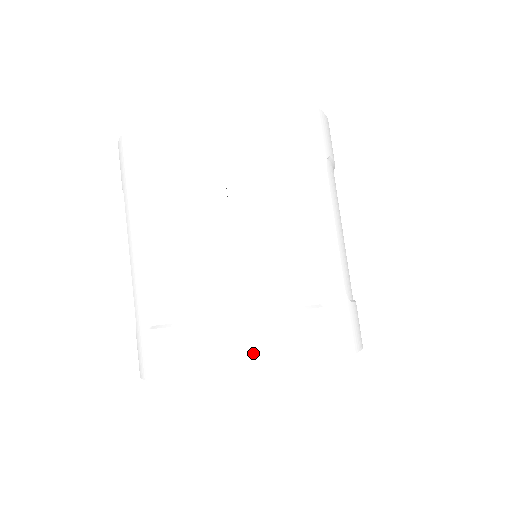
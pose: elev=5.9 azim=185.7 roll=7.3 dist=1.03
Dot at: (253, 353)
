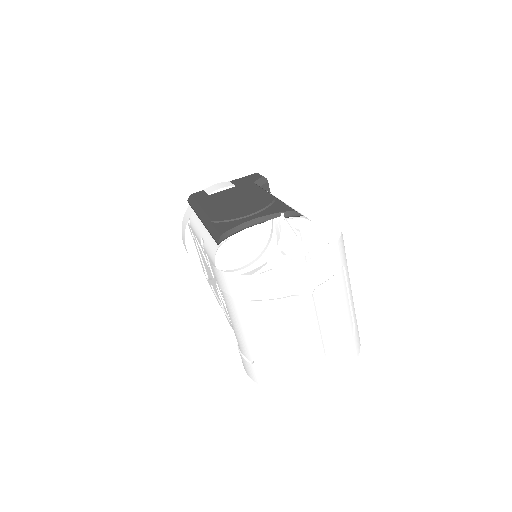
Dot at: (333, 373)
